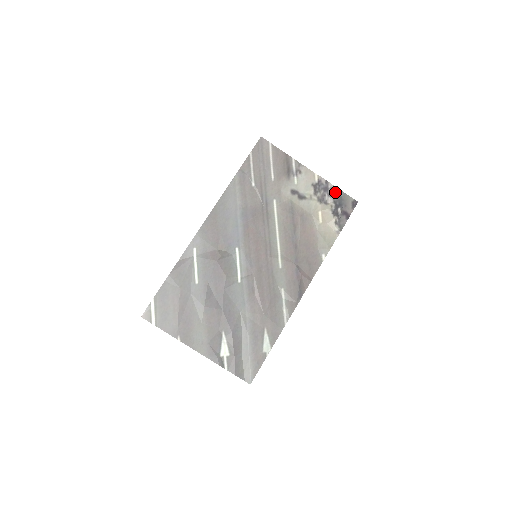
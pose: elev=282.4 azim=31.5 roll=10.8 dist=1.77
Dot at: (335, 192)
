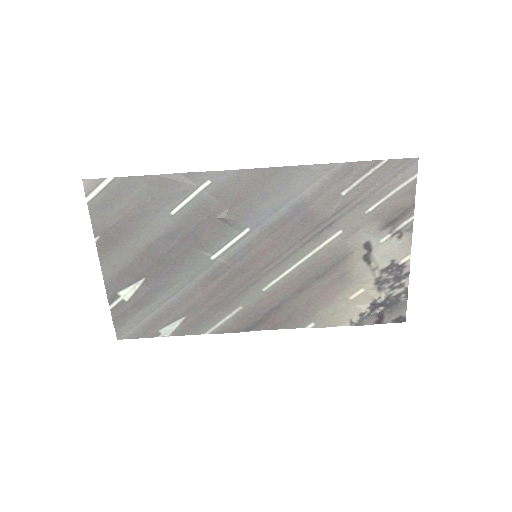
Dot at: (401, 291)
